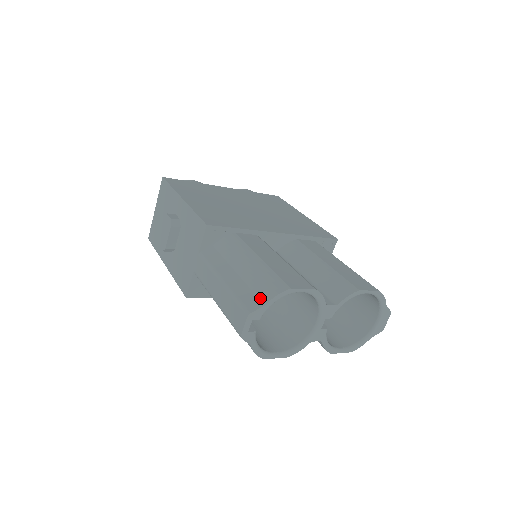
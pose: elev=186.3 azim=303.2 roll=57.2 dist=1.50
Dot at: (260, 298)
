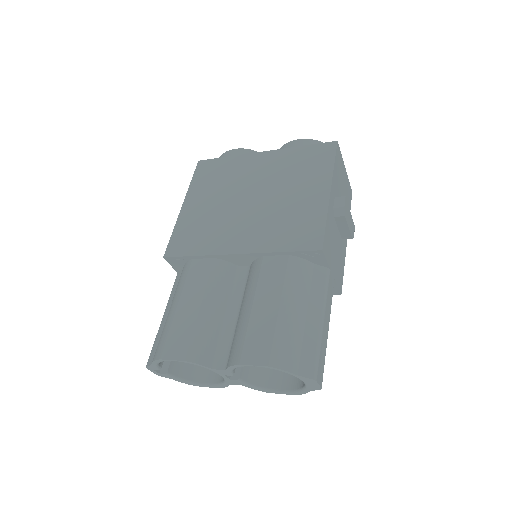
Dot at: occluded
